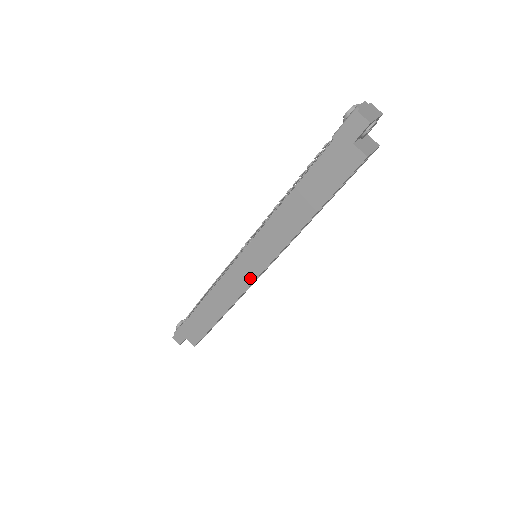
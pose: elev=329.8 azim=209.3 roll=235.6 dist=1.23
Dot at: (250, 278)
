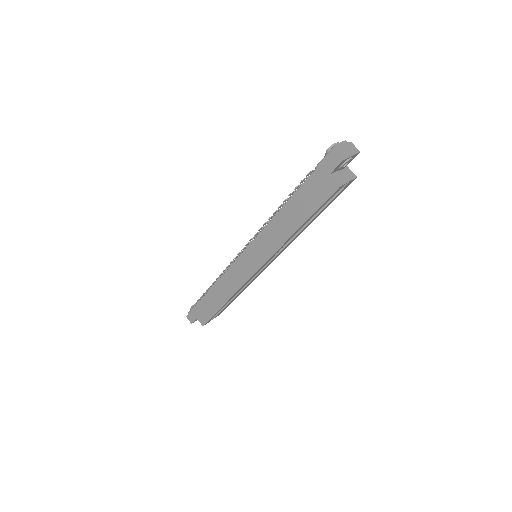
Dot at: (249, 274)
